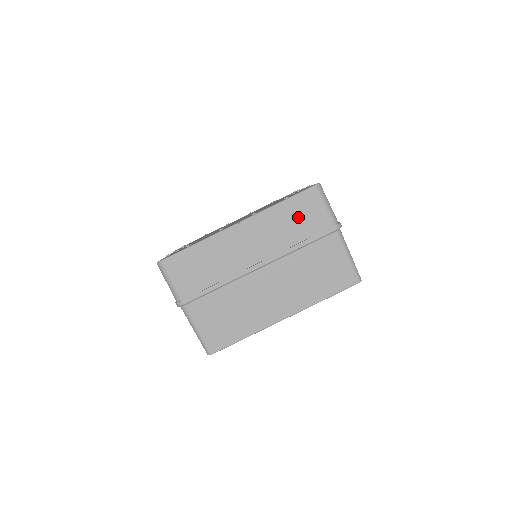
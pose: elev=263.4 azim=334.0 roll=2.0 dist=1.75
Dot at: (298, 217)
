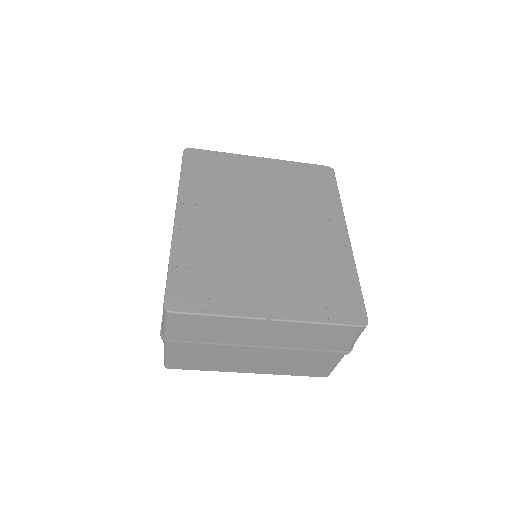
Dot at: (326, 337)
